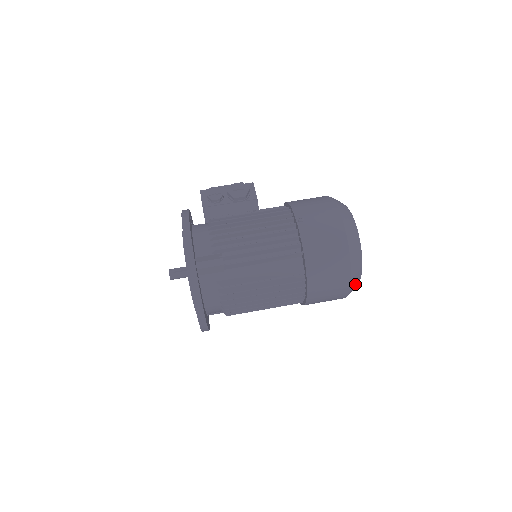
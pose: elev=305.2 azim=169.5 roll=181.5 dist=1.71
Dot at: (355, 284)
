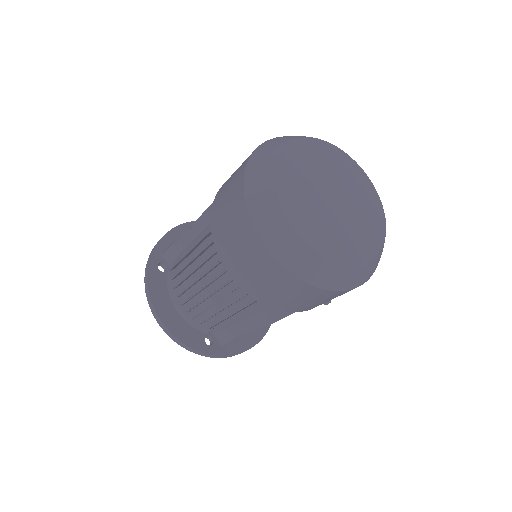
Dot at: (274, 229)
